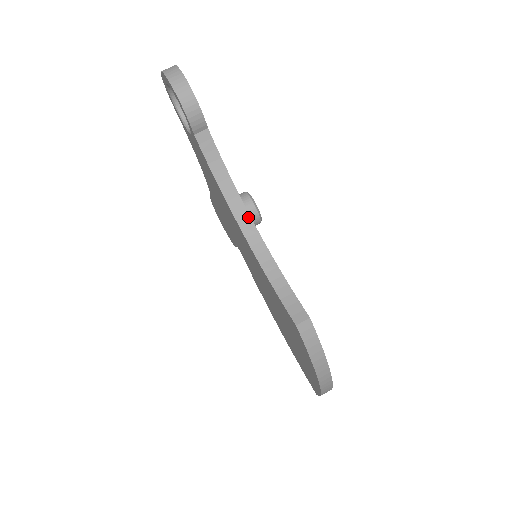
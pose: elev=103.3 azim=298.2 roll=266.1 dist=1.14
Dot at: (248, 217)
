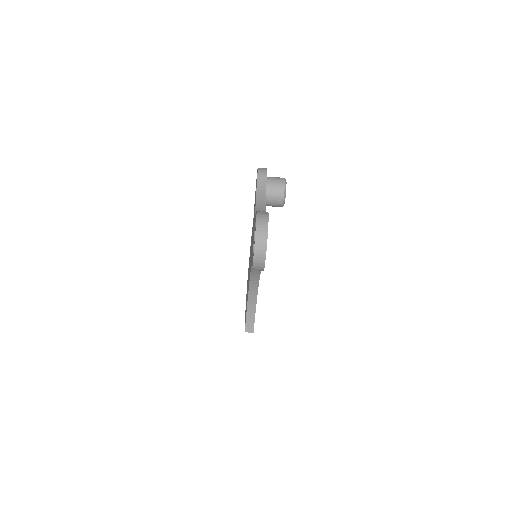
Dot at: (258, 282)
